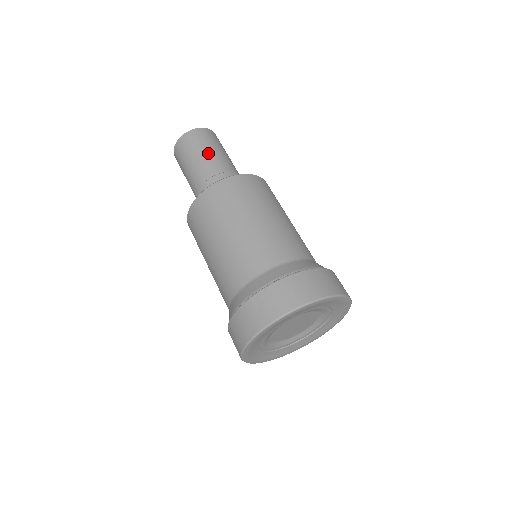
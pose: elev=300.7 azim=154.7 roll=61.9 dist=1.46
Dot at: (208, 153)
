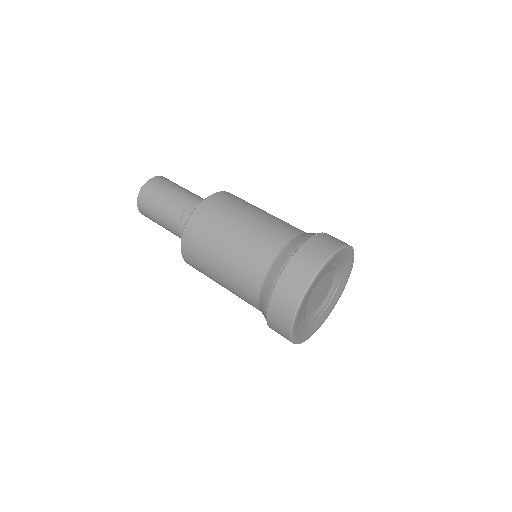
Dot at: (169, 196)
